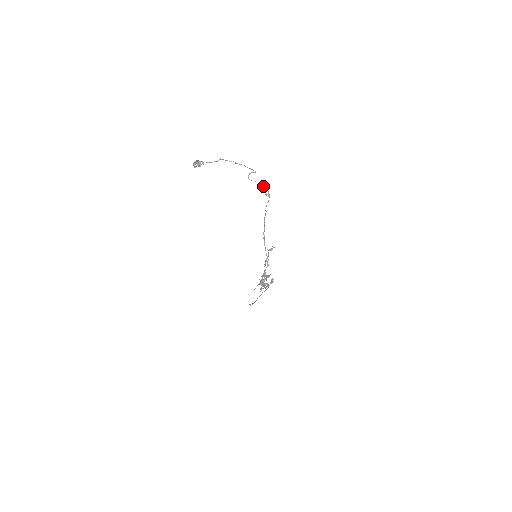
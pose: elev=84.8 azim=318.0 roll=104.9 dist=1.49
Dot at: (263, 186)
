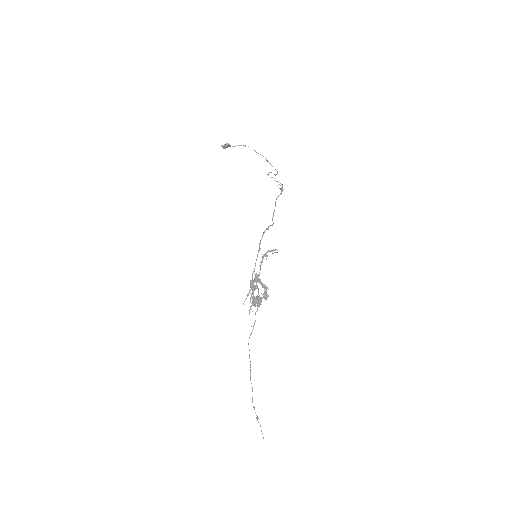
Dot at: (280, 183)
